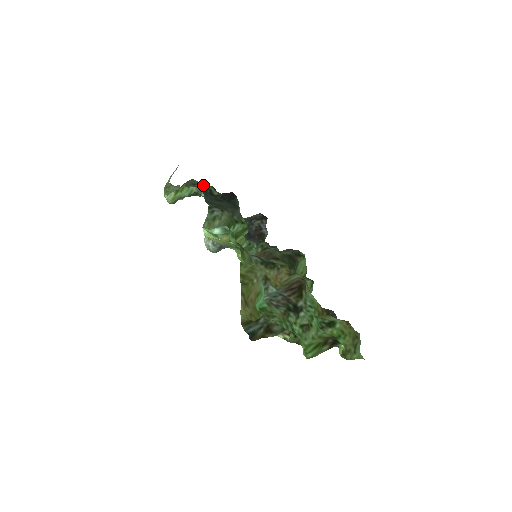
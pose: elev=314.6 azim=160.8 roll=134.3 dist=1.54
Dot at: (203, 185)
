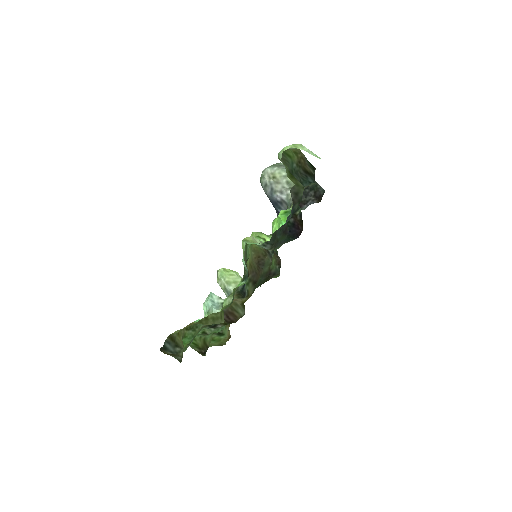
Dot at: occluded
